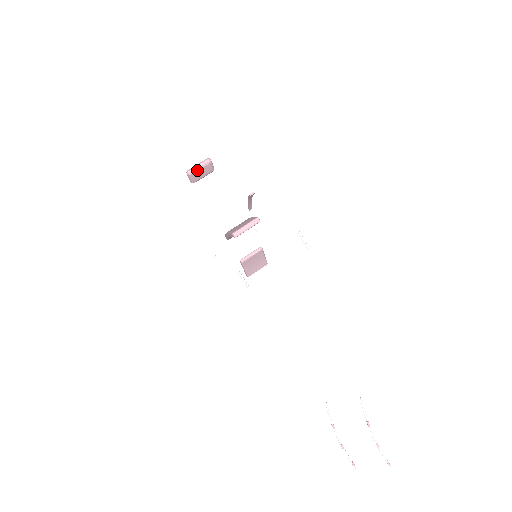
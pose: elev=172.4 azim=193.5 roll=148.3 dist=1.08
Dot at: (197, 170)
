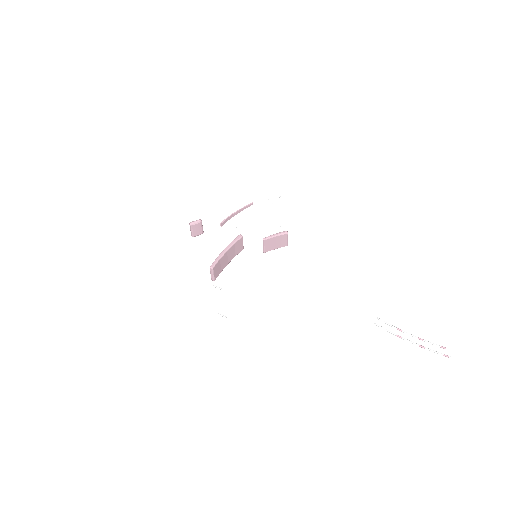
Dot at: (193, 233)
